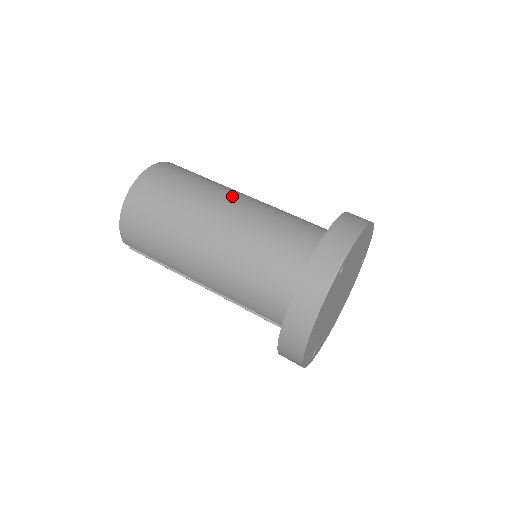
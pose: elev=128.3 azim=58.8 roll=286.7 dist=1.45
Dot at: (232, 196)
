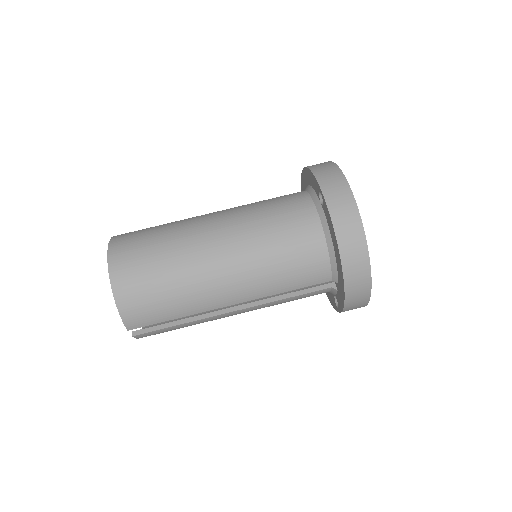
Dot at: (206, 215)
